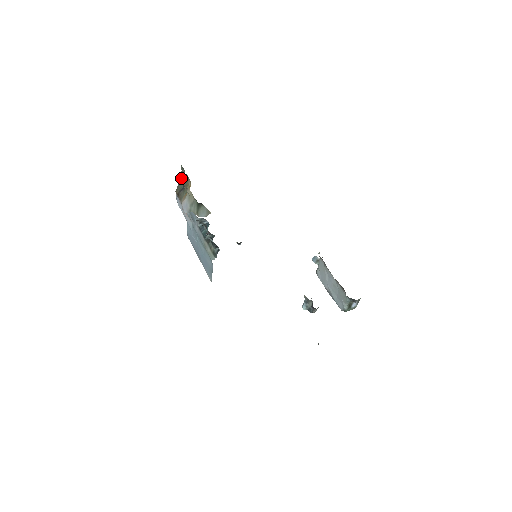
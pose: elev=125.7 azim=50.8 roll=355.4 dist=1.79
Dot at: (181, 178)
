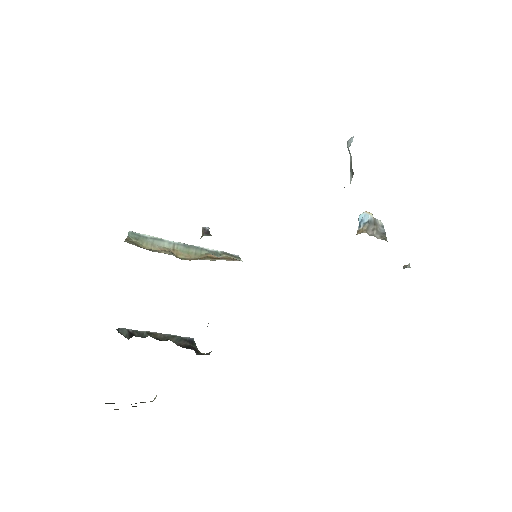
Dot at: occluded
